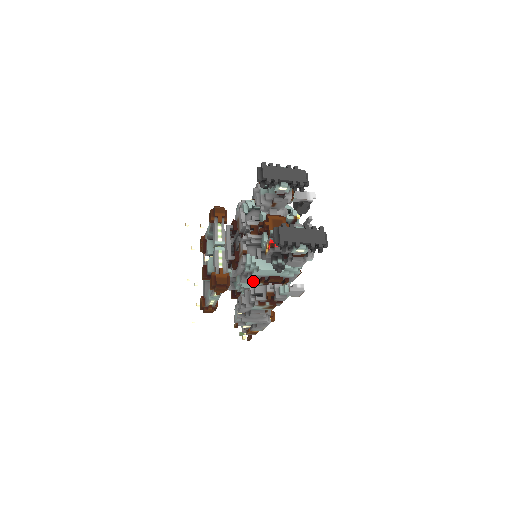
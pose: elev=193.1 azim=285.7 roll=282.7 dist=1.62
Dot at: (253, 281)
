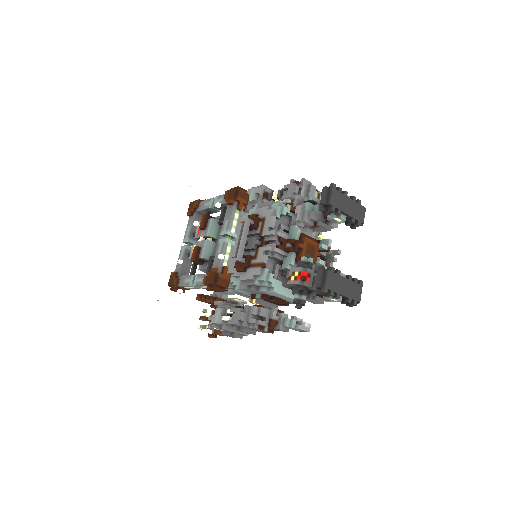
Dot at: (253, 292)
